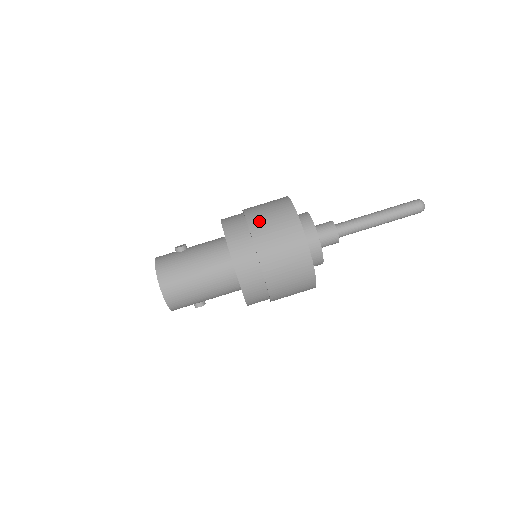
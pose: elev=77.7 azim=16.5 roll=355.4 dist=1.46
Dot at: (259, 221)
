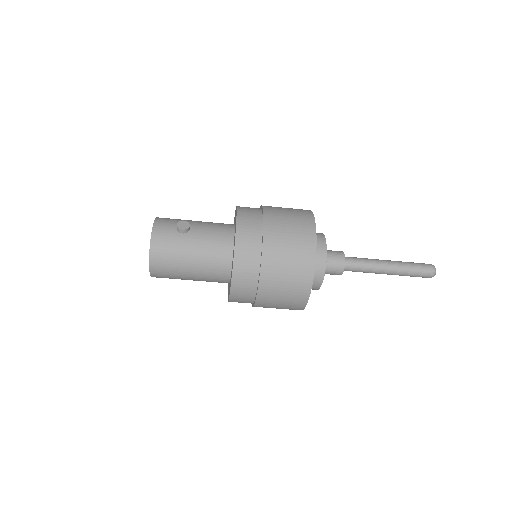
Dot at: (275, 255)
